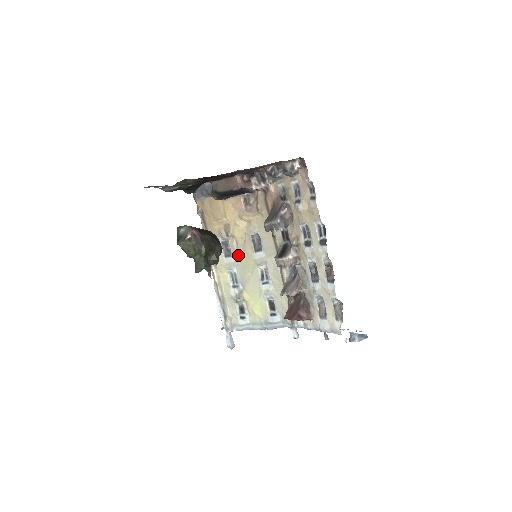
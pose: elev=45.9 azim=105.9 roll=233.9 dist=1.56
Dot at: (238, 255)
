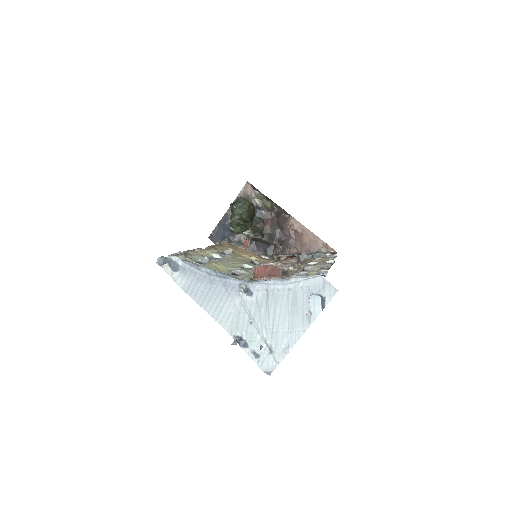
Dot at: (231, 257)
